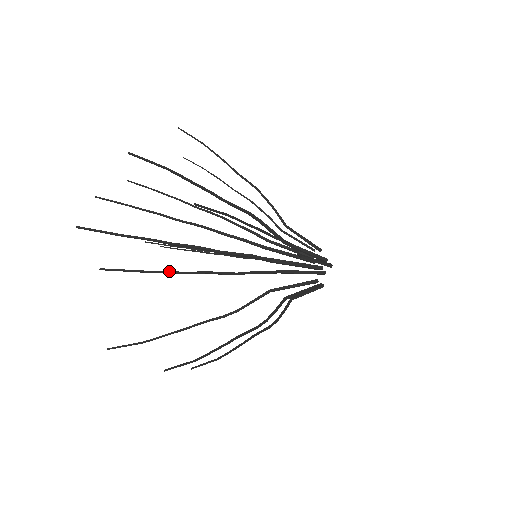
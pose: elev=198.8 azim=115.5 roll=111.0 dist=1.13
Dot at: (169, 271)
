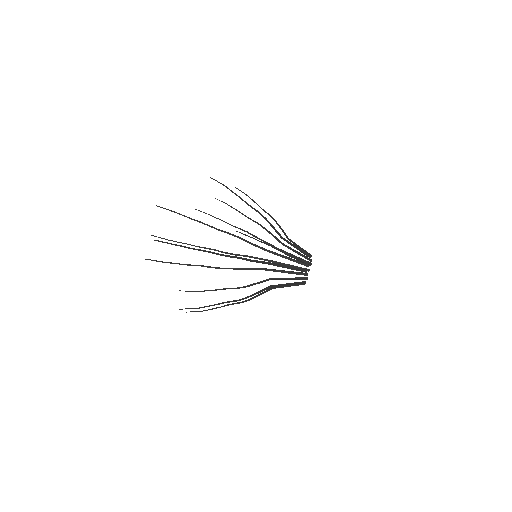
Dot at: (176, 263)
